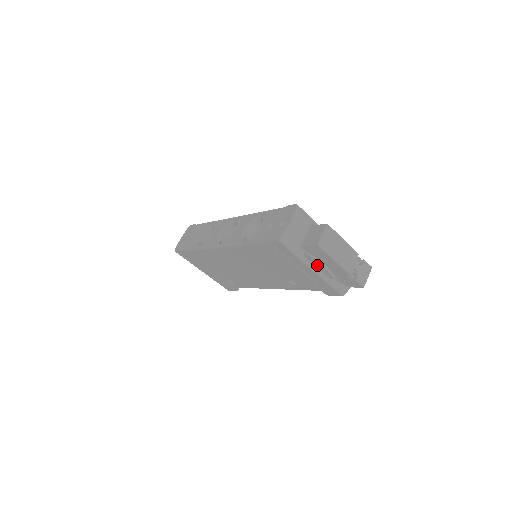
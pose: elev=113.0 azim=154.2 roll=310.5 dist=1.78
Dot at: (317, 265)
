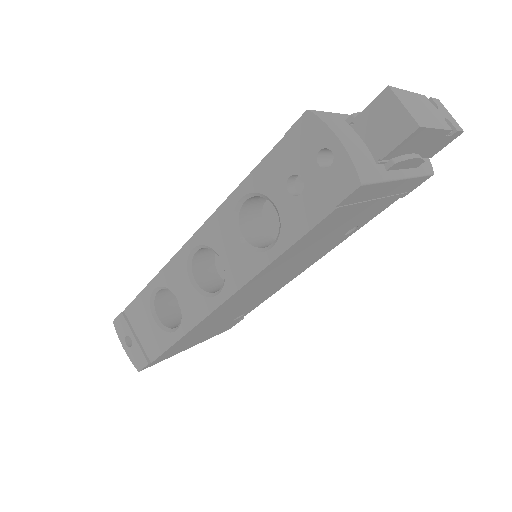
Dot at: (405, 165)
